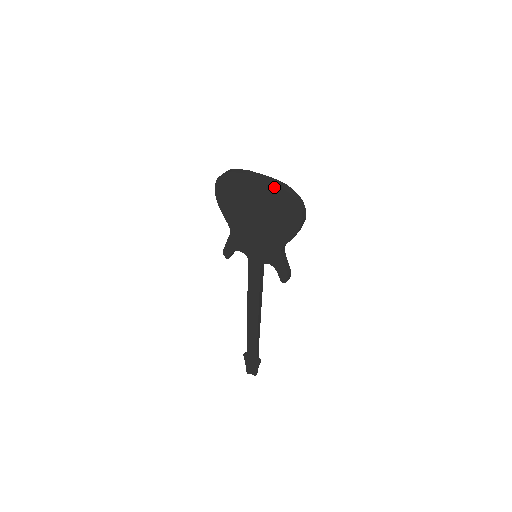
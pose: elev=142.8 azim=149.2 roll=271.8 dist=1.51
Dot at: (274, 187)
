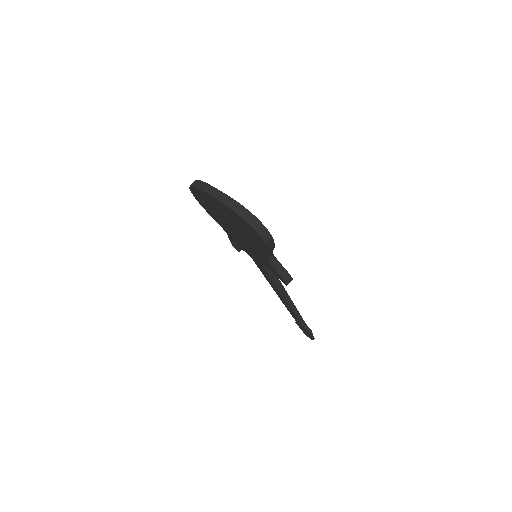
Dot at: (228, 208)
